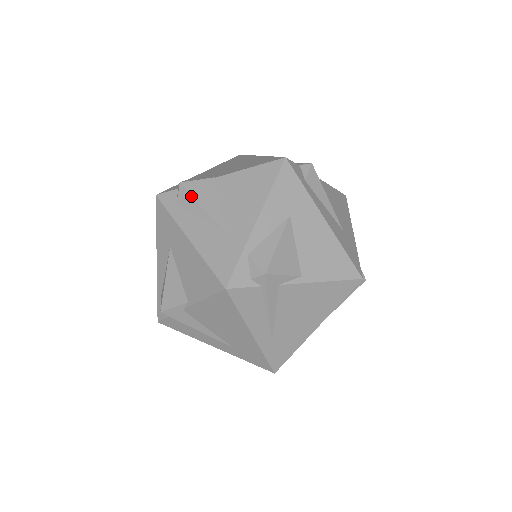
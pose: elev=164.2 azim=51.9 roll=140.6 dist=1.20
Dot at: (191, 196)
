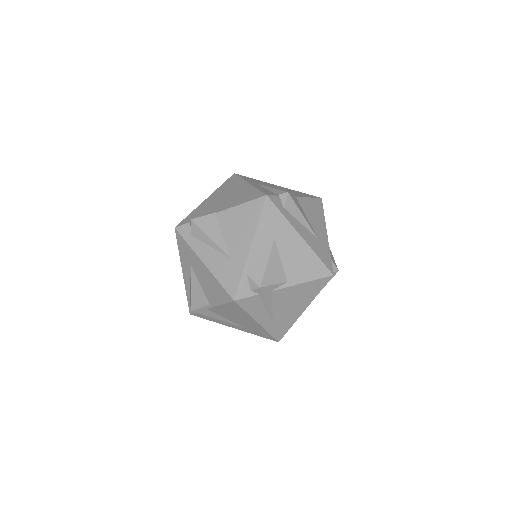
Dot at: (201, 230)
